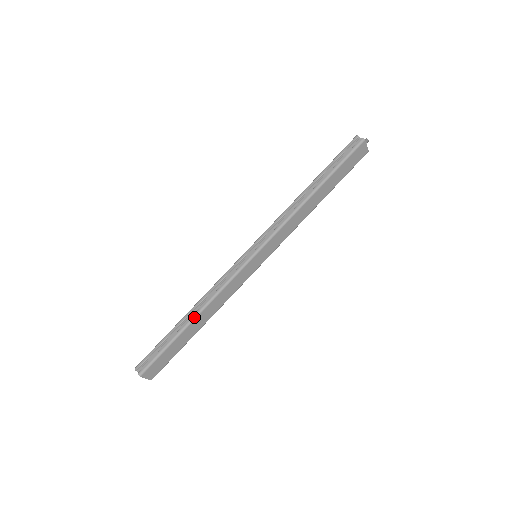
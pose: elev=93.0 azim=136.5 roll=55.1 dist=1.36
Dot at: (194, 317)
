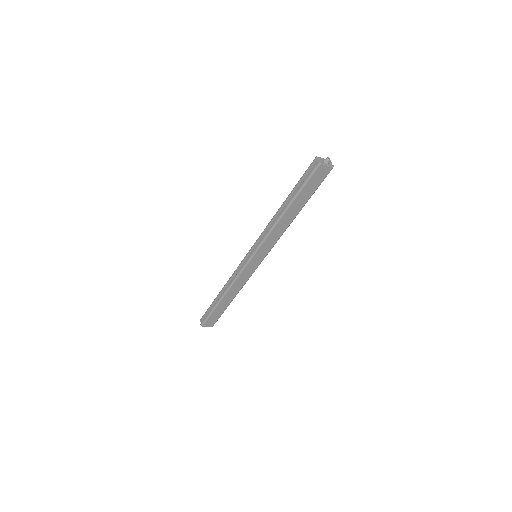
Dot at: (222, 296)
